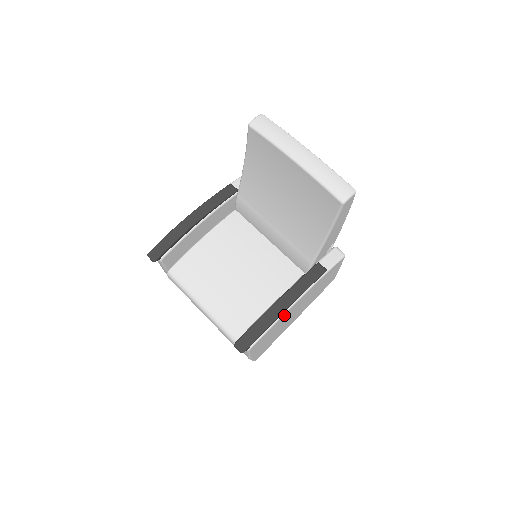
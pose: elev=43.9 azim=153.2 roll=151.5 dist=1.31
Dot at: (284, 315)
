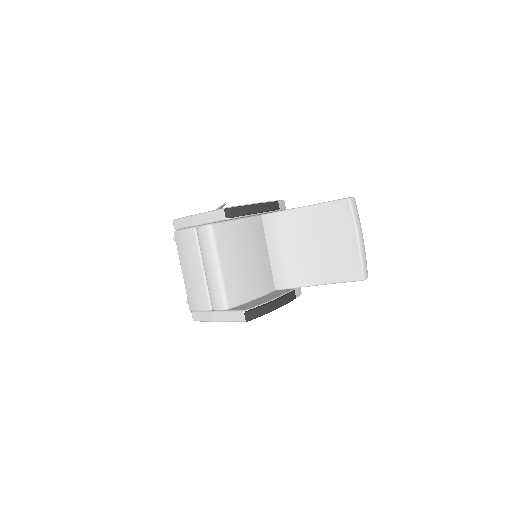
Dot at: occluded
